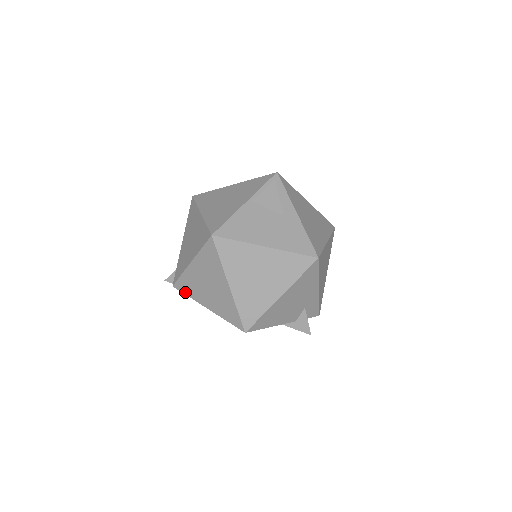
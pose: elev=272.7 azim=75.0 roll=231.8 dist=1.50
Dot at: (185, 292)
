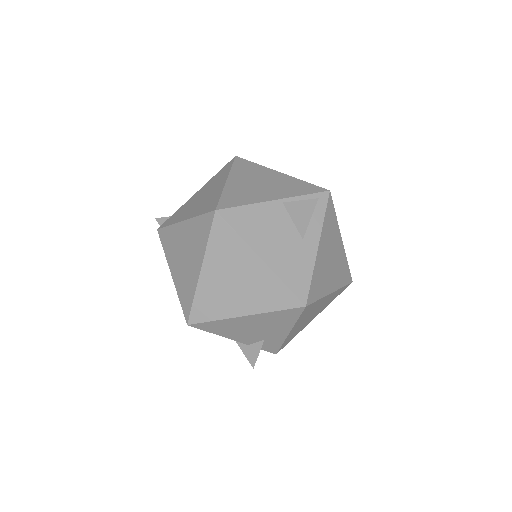
Dot at: (163, 244)
